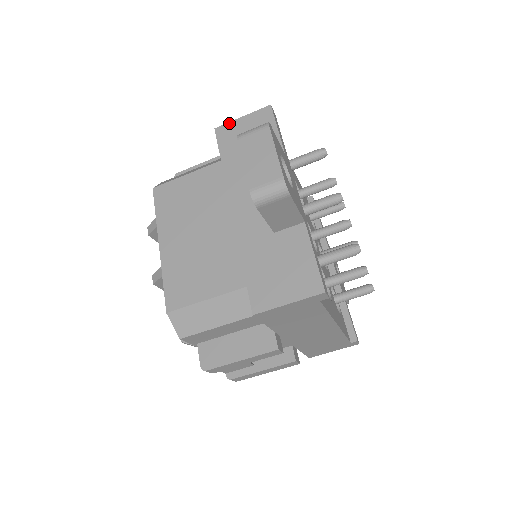
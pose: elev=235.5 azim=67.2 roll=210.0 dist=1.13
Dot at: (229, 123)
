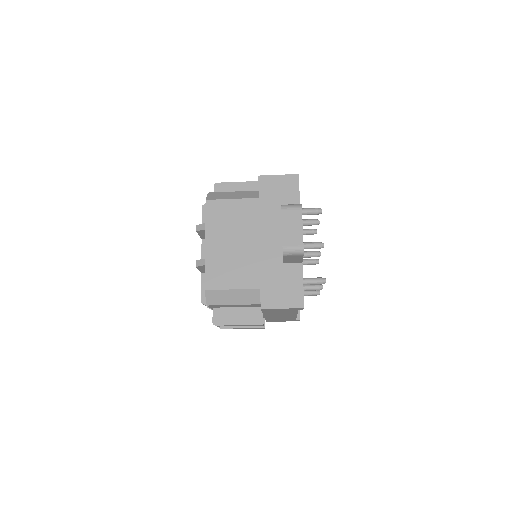
Dot at: (269, 176)
